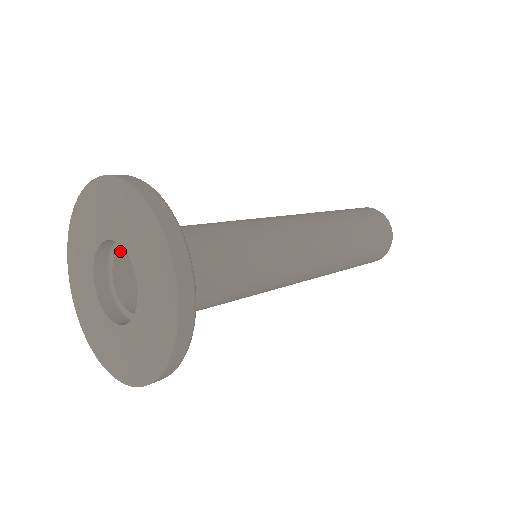
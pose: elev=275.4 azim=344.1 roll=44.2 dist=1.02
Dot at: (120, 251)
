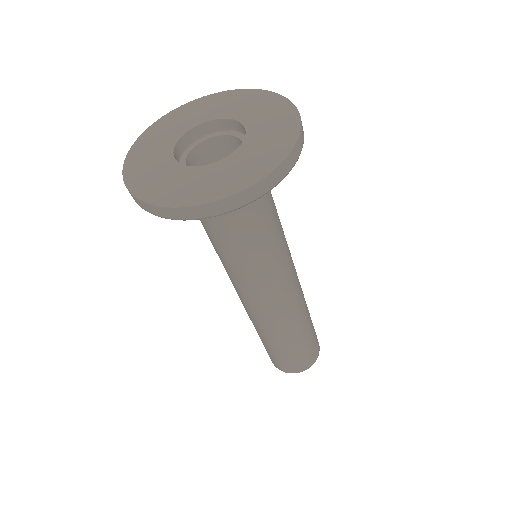
Dot at: (195, 150)
